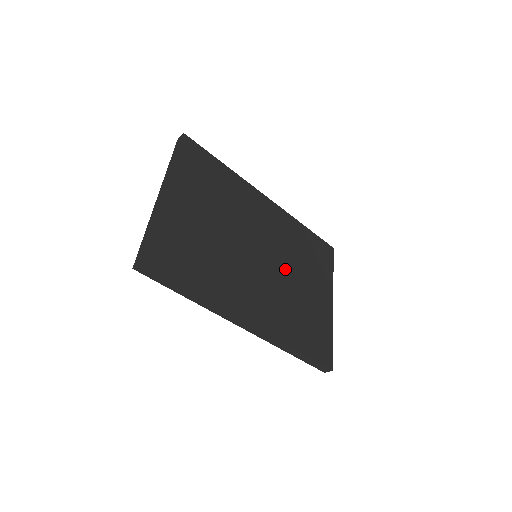
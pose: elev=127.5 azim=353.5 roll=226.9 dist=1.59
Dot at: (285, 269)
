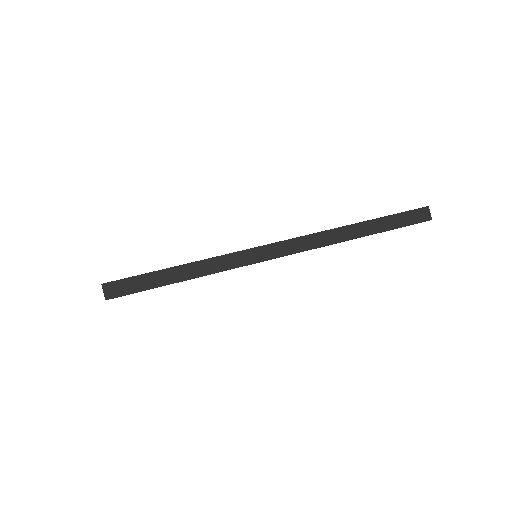
Dot at: occluded
